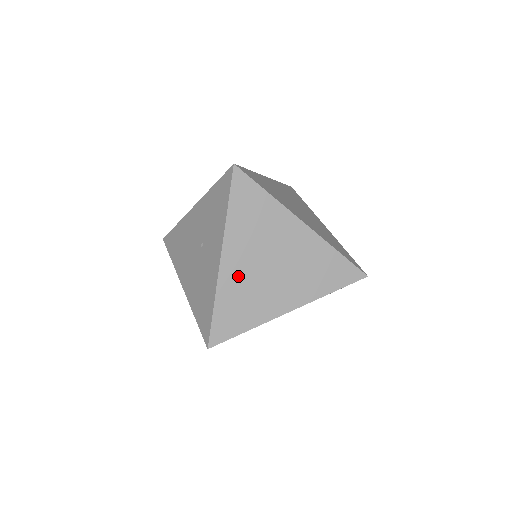
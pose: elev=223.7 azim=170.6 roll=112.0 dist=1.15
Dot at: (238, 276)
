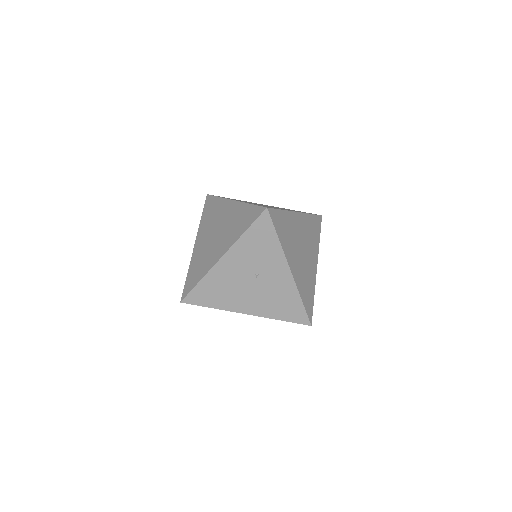
Dot at: (299, 272)
